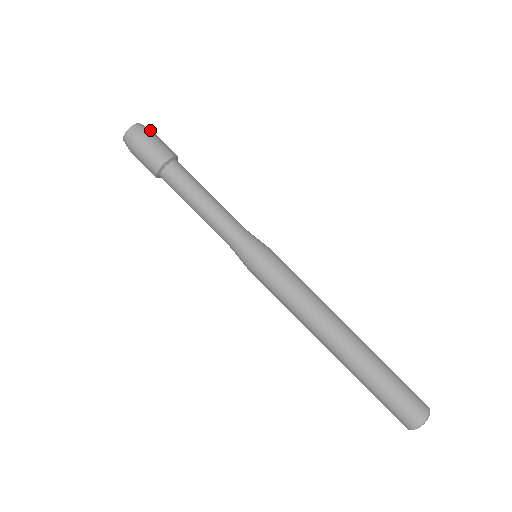
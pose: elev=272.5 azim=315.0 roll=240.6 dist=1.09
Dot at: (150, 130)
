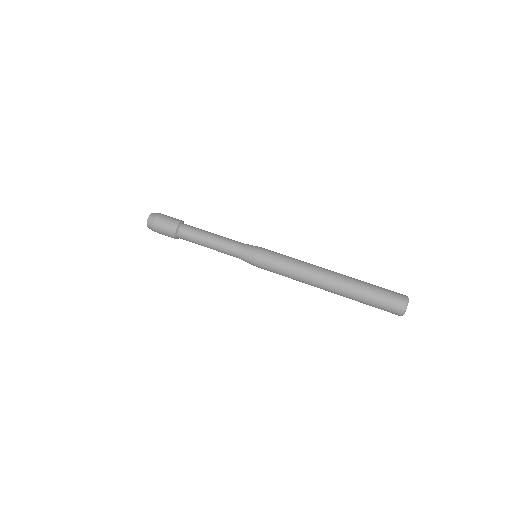
Dot at: occluded
